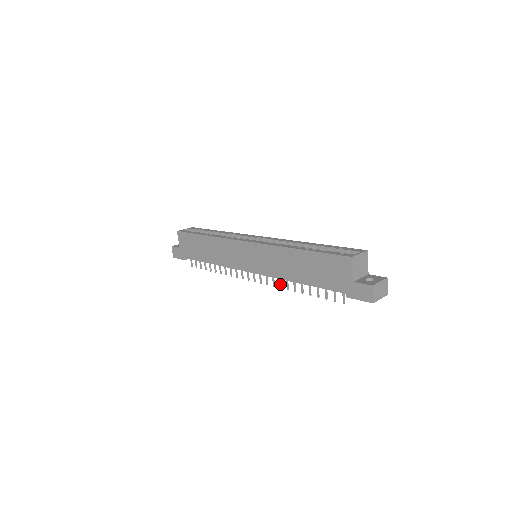
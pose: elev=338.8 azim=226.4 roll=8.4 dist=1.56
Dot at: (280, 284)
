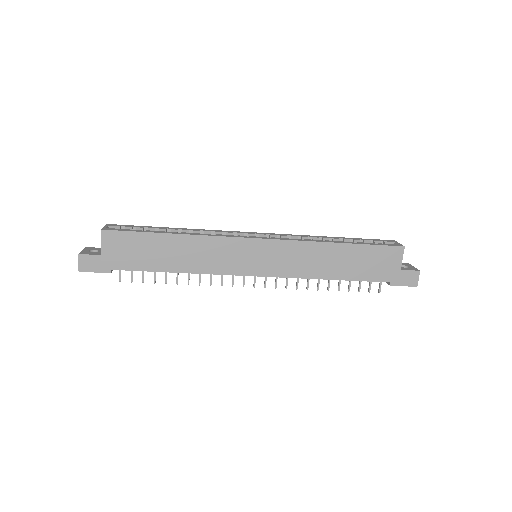
Dot at: occluded
